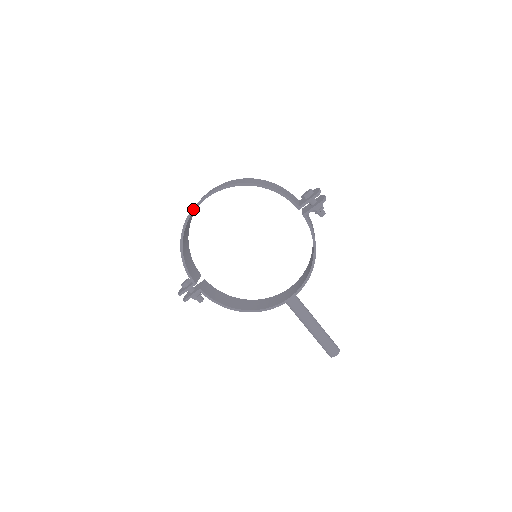
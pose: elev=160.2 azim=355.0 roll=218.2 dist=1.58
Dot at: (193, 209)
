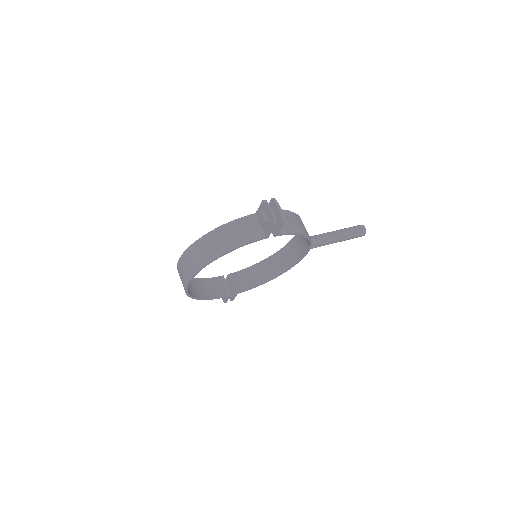
Dot at: (186, 292)
